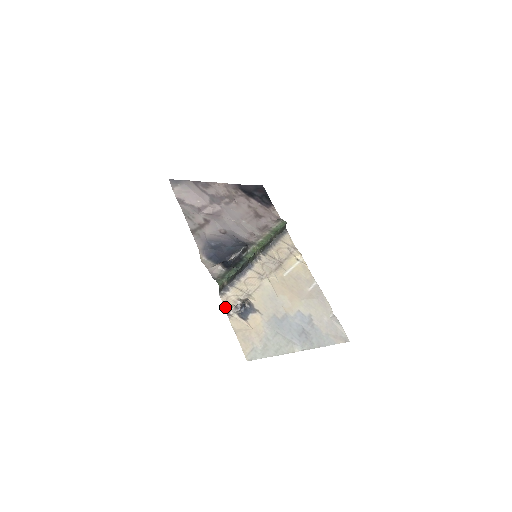
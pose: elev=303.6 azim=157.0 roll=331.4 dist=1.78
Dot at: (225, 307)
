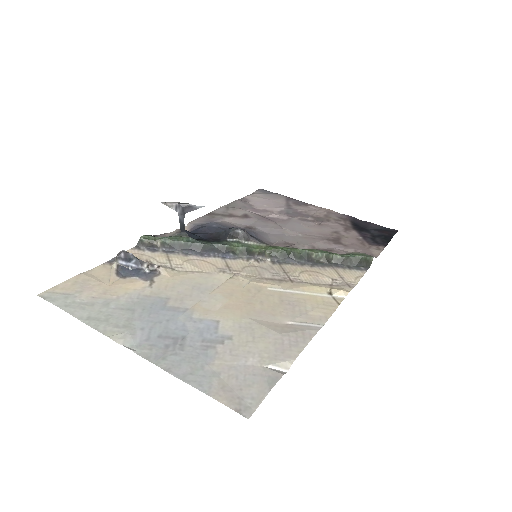
Dot at: occluded
